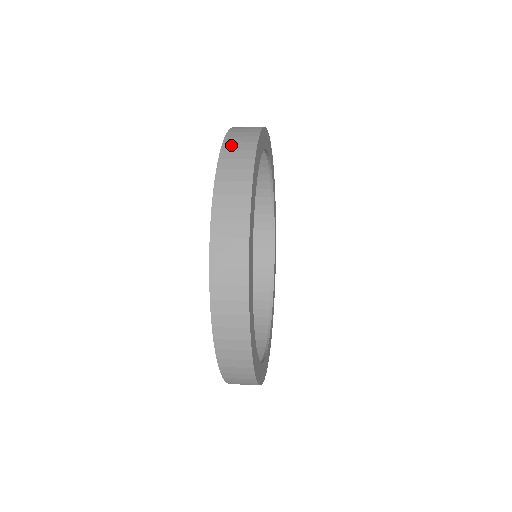
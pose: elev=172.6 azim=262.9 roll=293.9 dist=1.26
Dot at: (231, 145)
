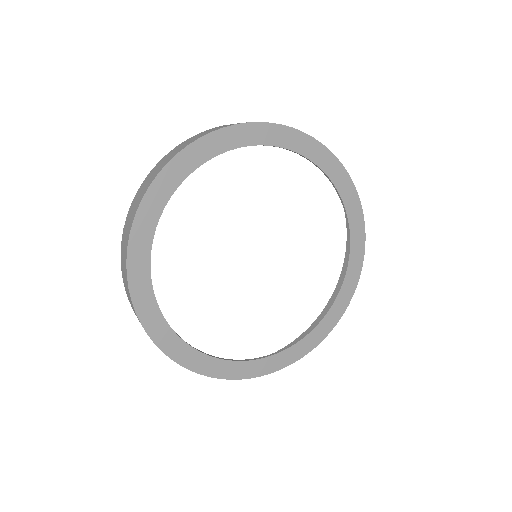
Dot at: (210, 129)
